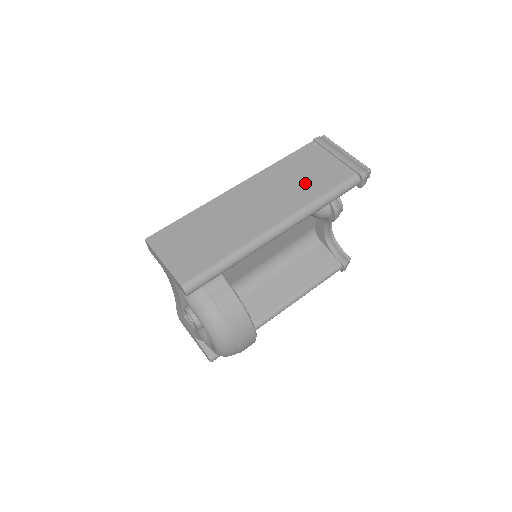
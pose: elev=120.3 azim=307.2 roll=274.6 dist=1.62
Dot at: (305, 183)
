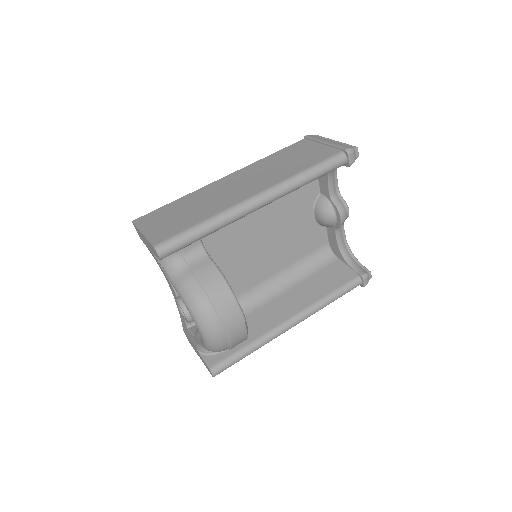
Dot at: (290, 165)
